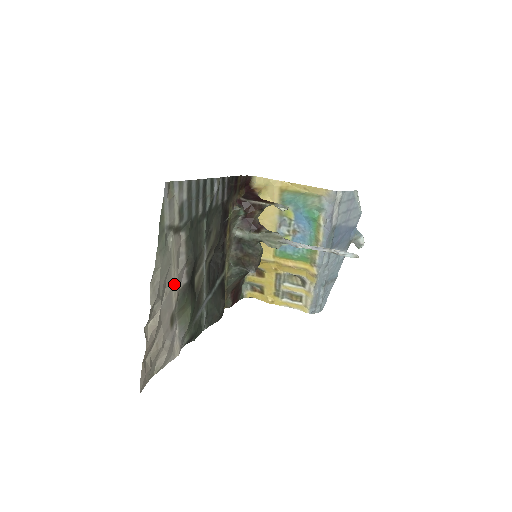
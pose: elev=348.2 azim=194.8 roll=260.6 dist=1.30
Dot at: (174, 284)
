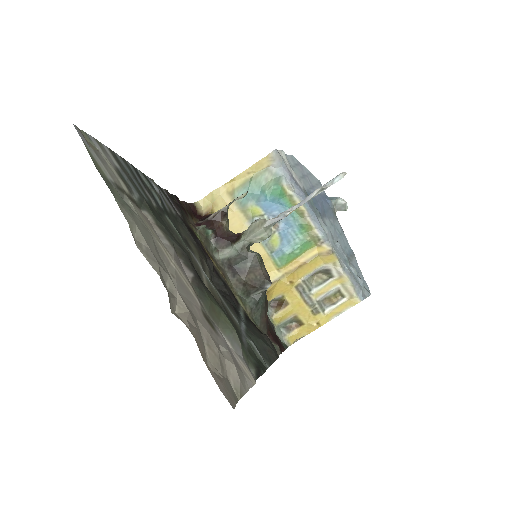
Dot at: (176, 269)
